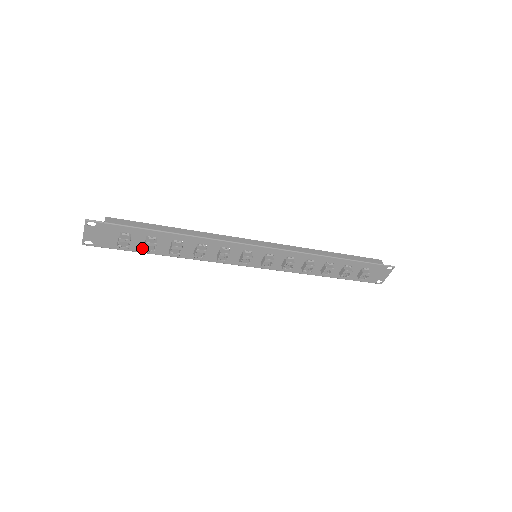
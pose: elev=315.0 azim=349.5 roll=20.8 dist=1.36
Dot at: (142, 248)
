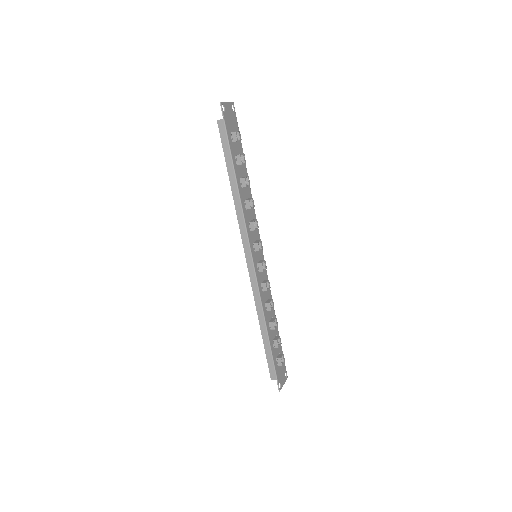
Dot at: (234, 155)
